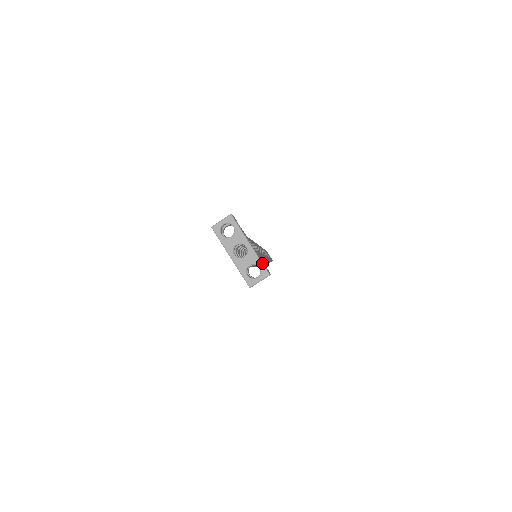
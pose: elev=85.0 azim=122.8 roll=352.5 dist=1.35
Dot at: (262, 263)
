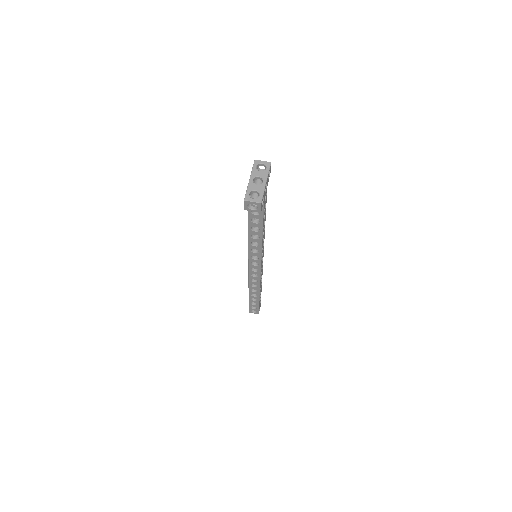
Dot at: (263, 195)
